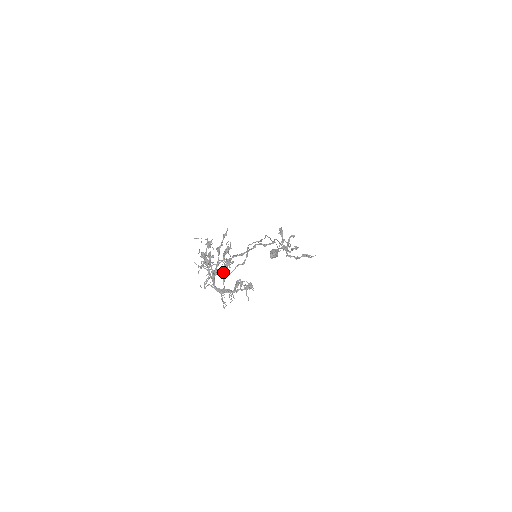
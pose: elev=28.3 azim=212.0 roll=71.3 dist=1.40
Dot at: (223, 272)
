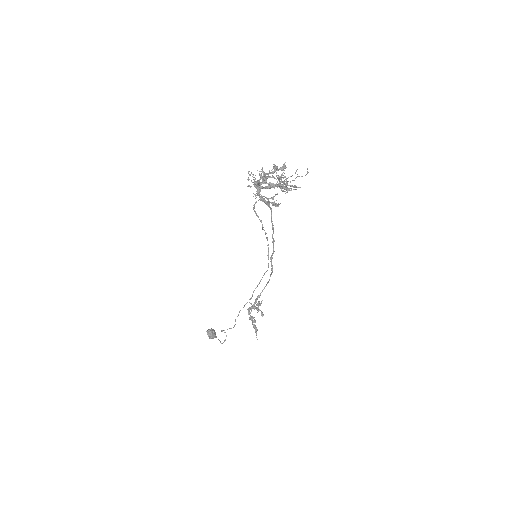
Dot at: occluded
